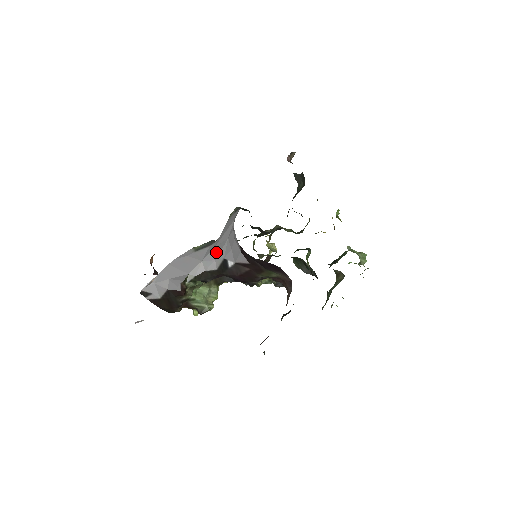
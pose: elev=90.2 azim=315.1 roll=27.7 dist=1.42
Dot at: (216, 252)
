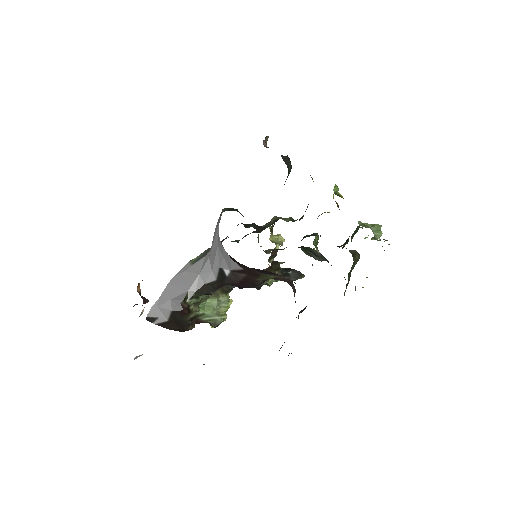
Dot at: (211, 262)
